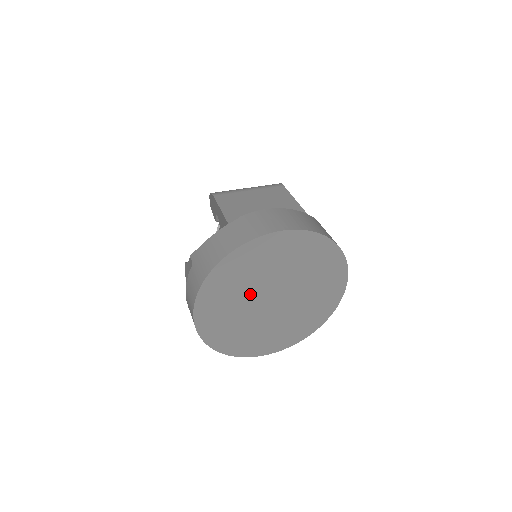
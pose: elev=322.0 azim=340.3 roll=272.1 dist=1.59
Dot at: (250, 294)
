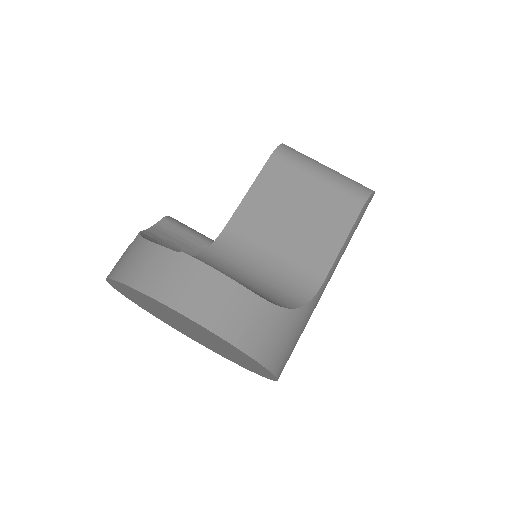
Dot at: (163, 313)
